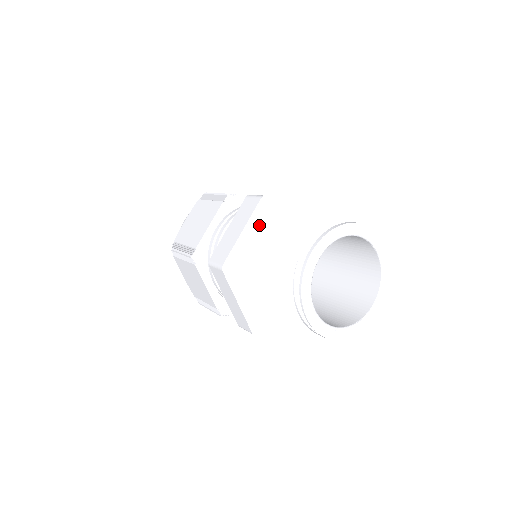
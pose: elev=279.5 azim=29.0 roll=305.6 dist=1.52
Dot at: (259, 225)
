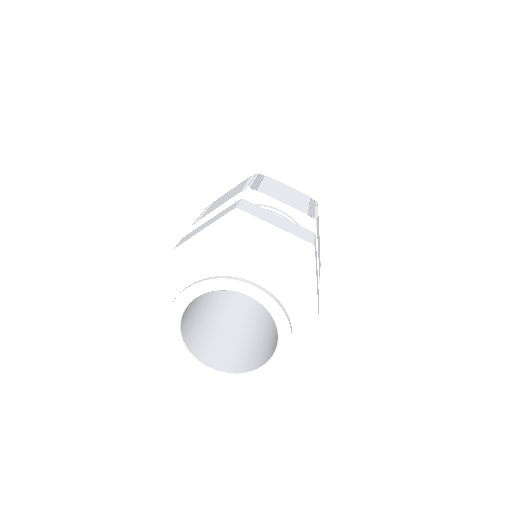
Dot at: (223, 232)
